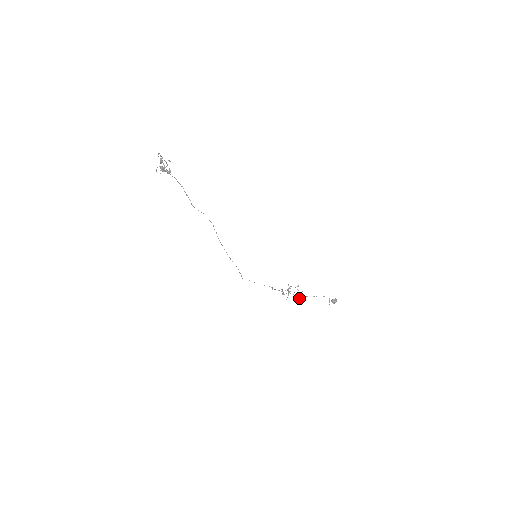
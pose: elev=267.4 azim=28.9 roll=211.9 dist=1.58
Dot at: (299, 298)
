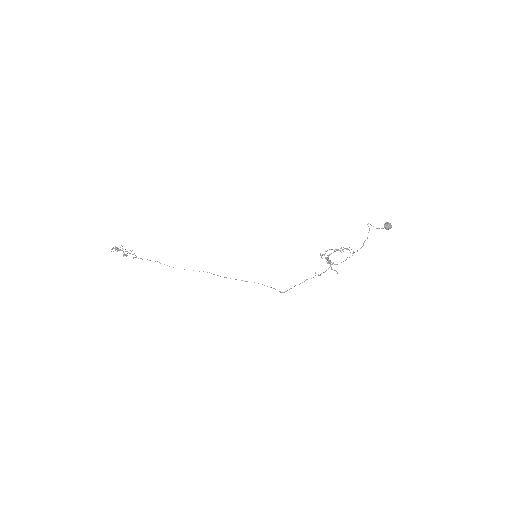
Dot at: occluded
